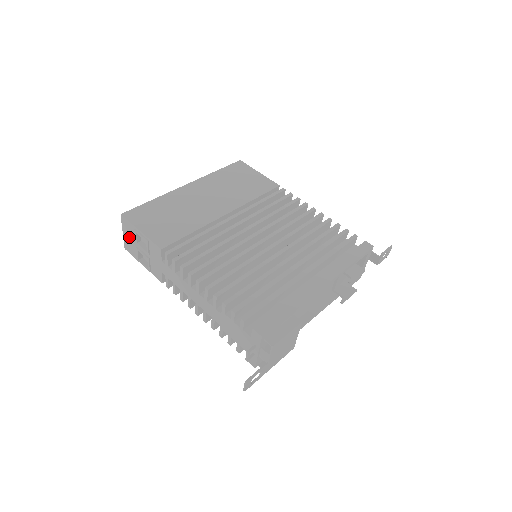
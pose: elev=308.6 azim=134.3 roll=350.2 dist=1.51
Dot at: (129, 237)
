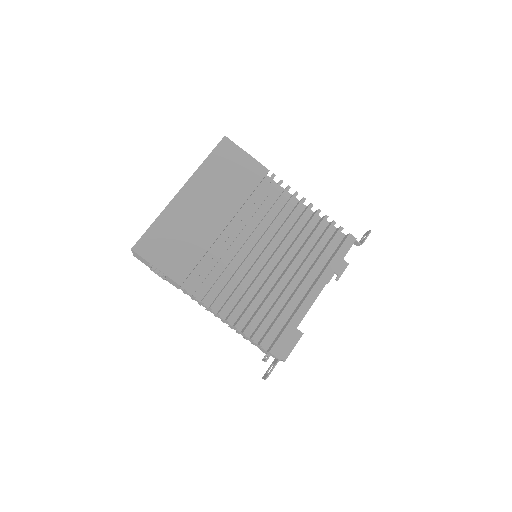
Dot at: (141, 259)
